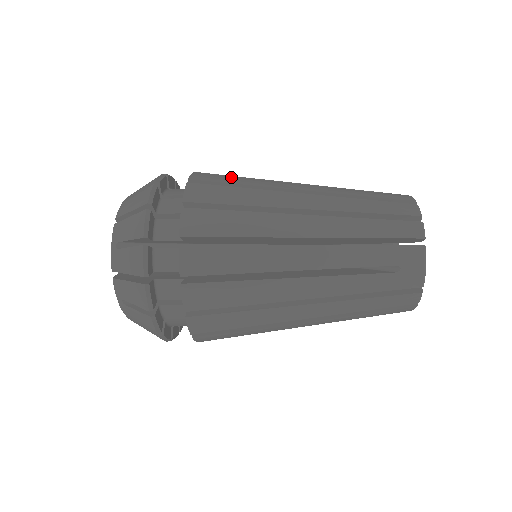
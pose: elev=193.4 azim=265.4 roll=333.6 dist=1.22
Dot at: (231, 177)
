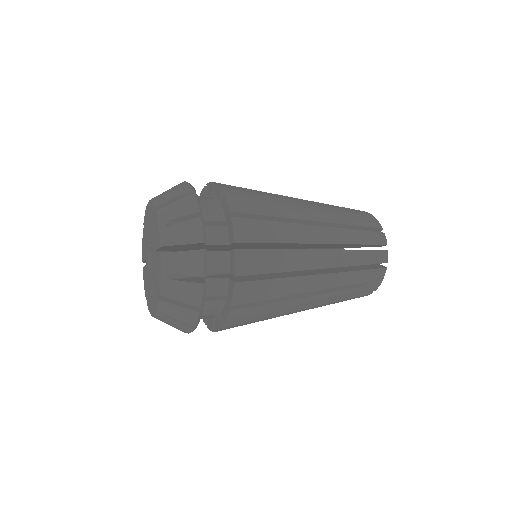
Dot at: (258, 203)
